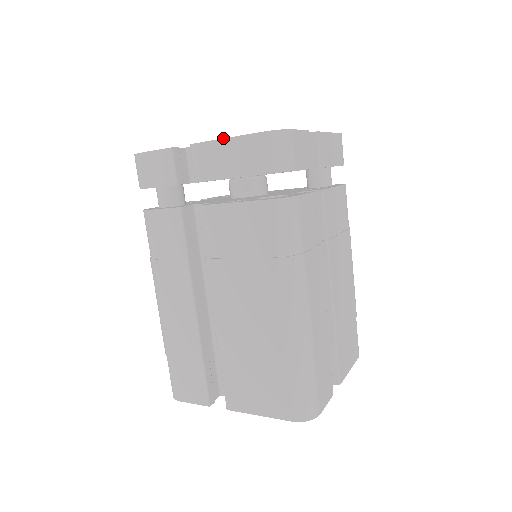
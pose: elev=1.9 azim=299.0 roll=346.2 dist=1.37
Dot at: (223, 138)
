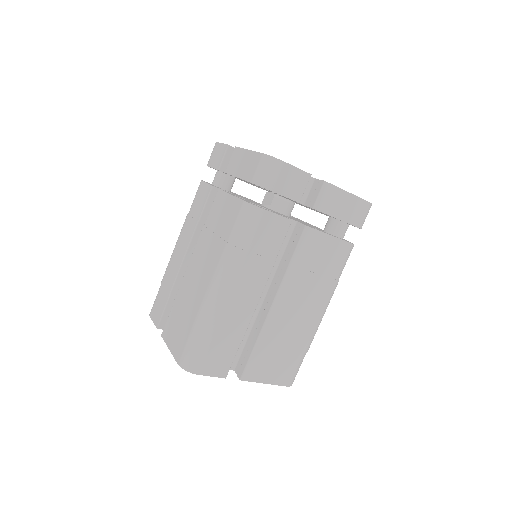
Dot at: occluded
